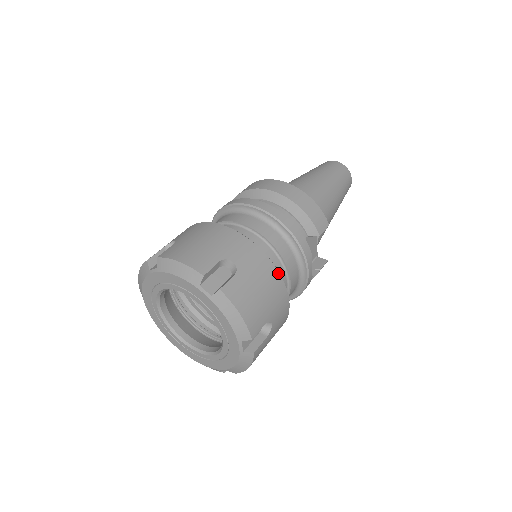
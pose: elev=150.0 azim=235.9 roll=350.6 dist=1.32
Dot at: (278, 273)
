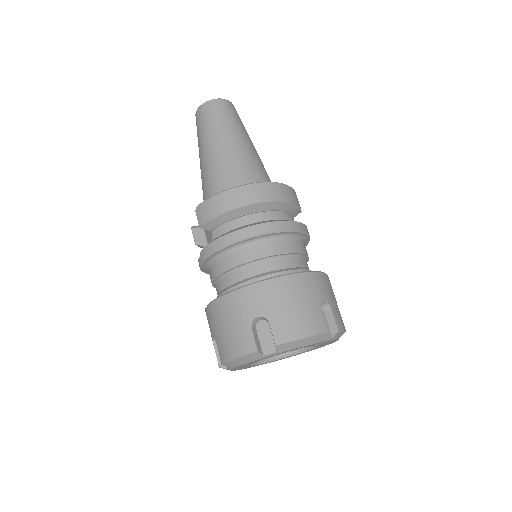
Dot at: occluded
